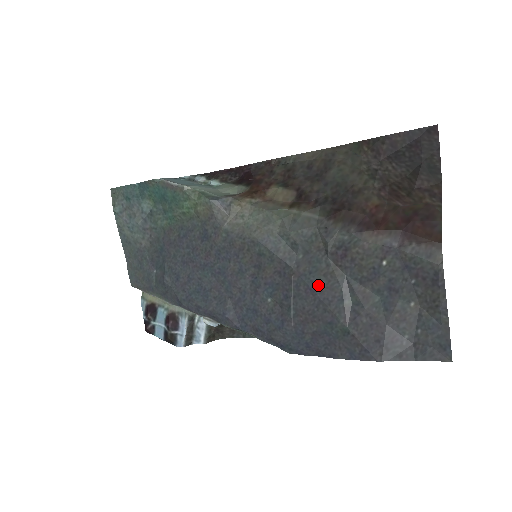
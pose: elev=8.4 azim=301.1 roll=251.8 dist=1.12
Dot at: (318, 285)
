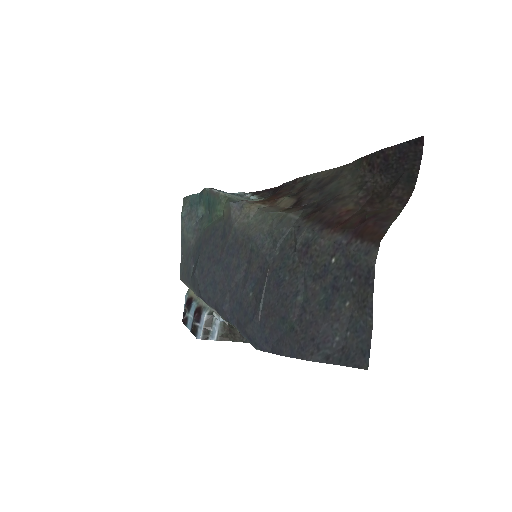
Dot at: (283, 280)
